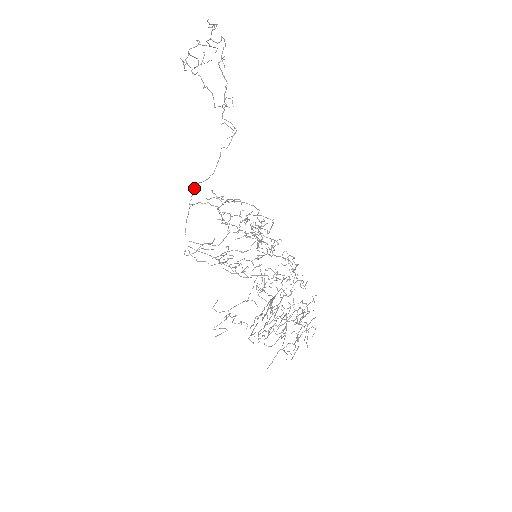
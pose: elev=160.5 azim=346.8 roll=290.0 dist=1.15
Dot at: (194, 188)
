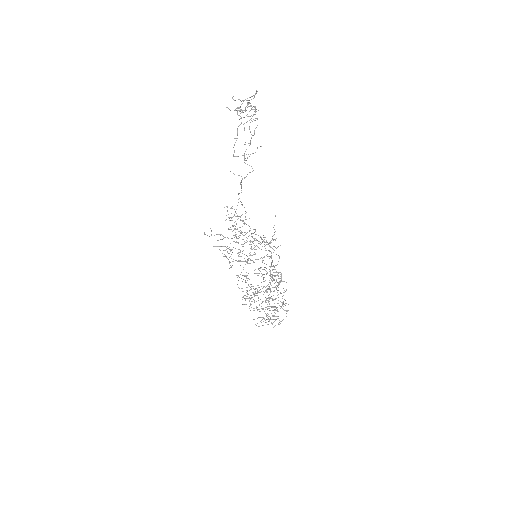
Dot at: (241, 192)
